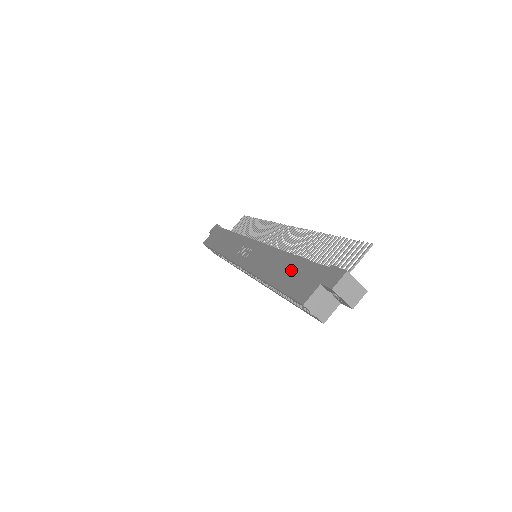
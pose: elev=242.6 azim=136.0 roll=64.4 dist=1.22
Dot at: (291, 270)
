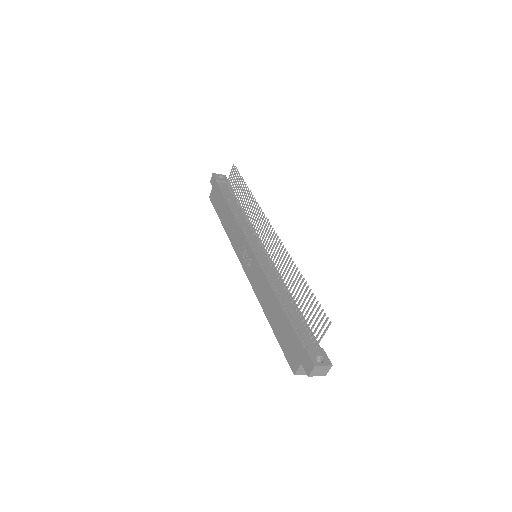
Dot at: (282, 326)
